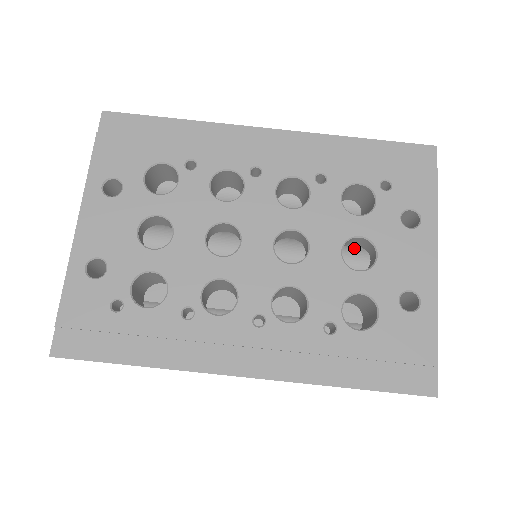
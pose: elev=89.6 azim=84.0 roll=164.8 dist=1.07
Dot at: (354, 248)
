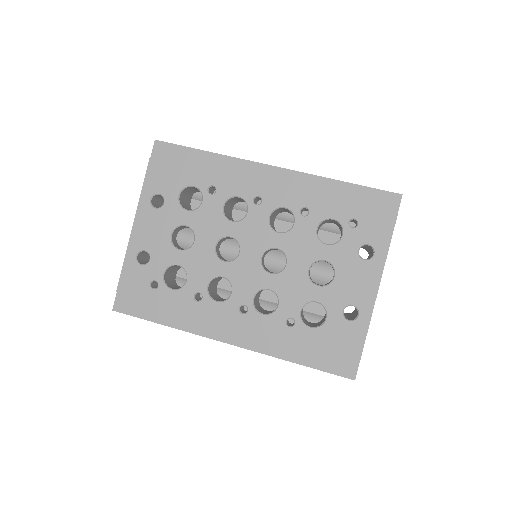
Dot at: occluded
